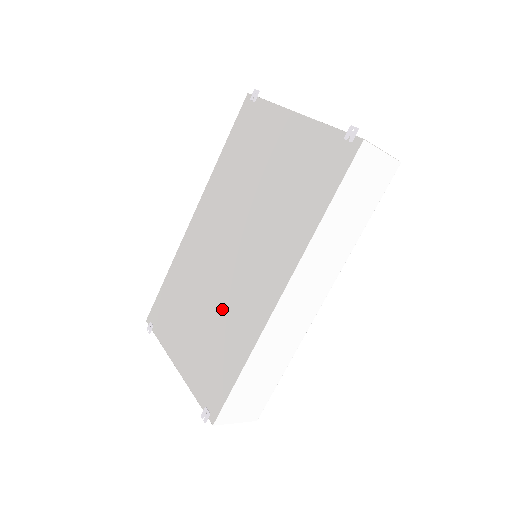
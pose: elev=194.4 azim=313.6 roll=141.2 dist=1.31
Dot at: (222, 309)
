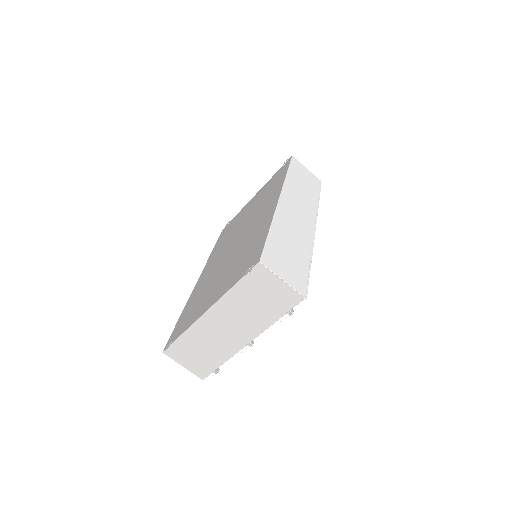
Dot at: (240, 249)
